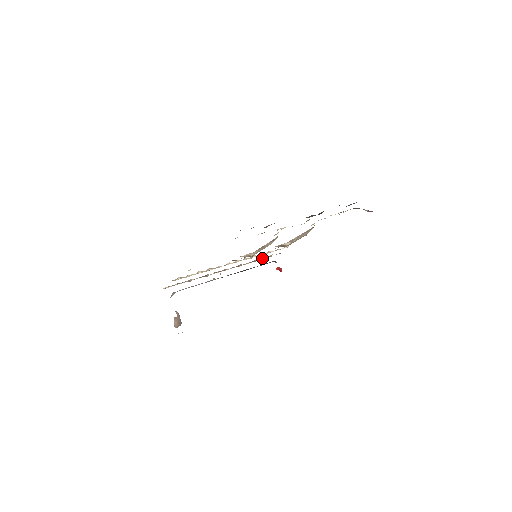
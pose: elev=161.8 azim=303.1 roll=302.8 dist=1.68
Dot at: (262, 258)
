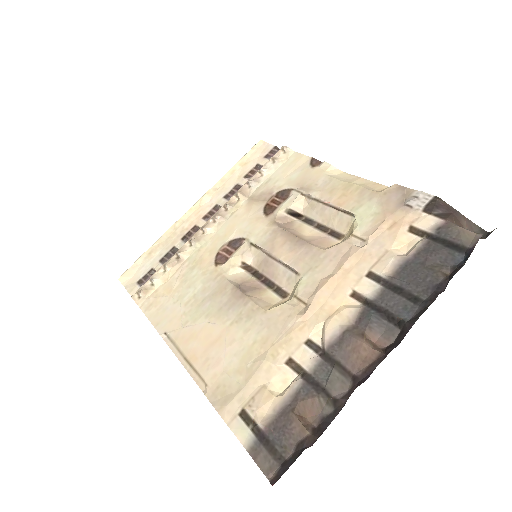
Dot at: (249, 171)
